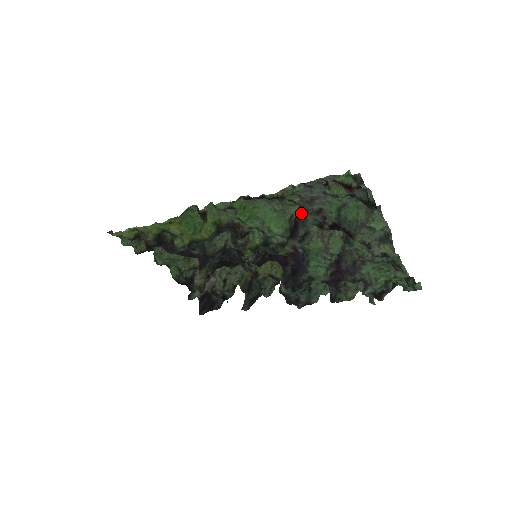
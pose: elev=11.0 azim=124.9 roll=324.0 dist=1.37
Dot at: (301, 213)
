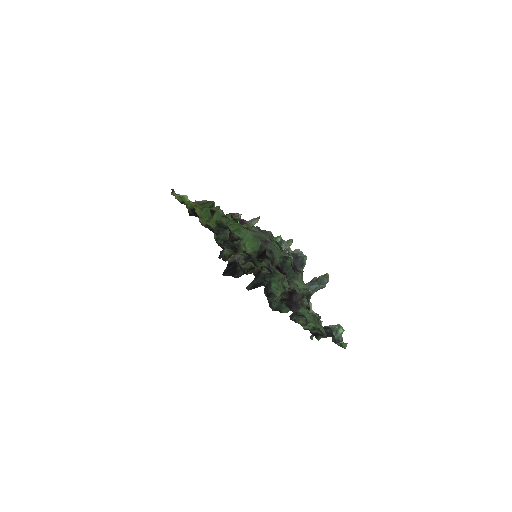
Dot at: occluded
